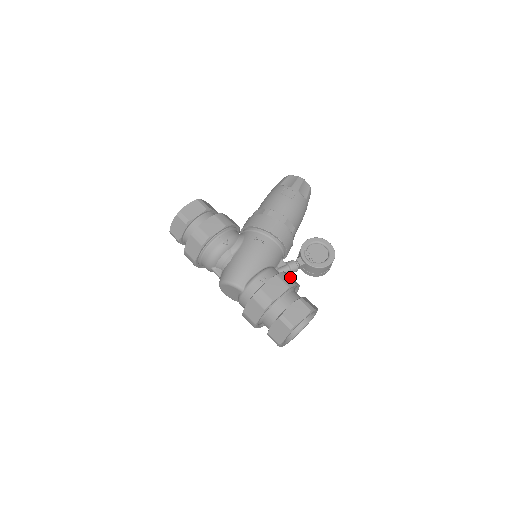
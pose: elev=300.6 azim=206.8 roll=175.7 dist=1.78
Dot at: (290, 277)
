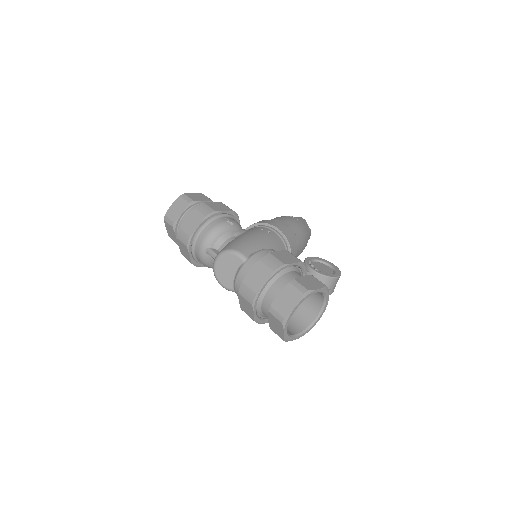
Dot at: occluded
